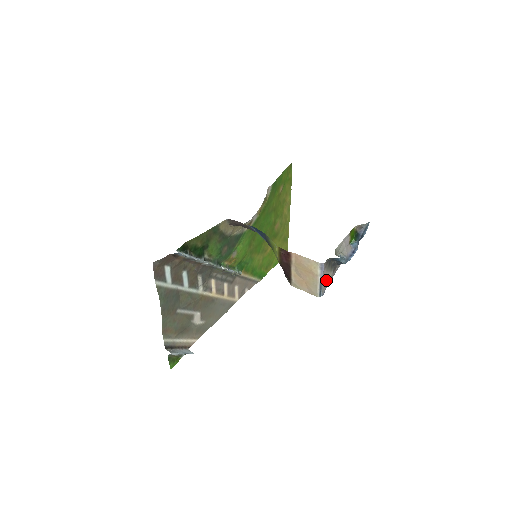
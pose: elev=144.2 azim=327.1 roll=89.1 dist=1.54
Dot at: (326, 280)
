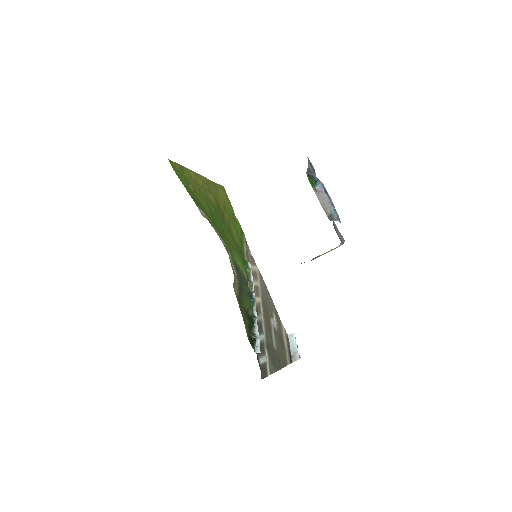
Dot at: (339, 234)
